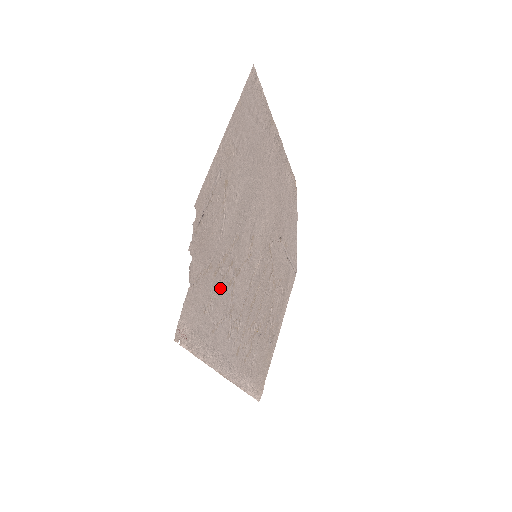
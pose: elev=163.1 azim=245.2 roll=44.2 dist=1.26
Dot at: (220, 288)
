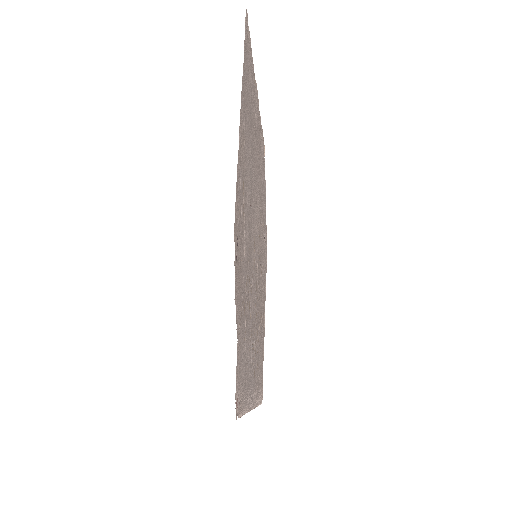
Dot at: (246, 319)
